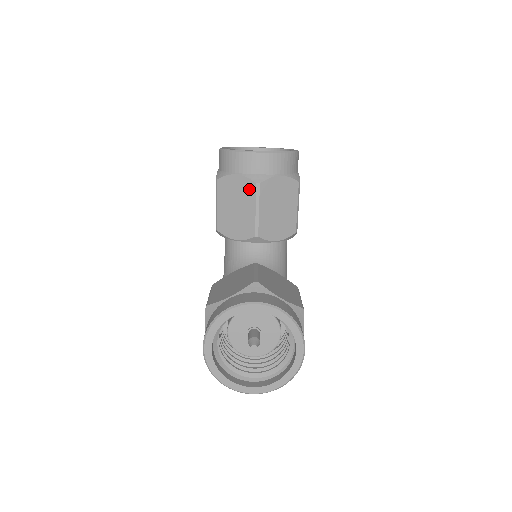
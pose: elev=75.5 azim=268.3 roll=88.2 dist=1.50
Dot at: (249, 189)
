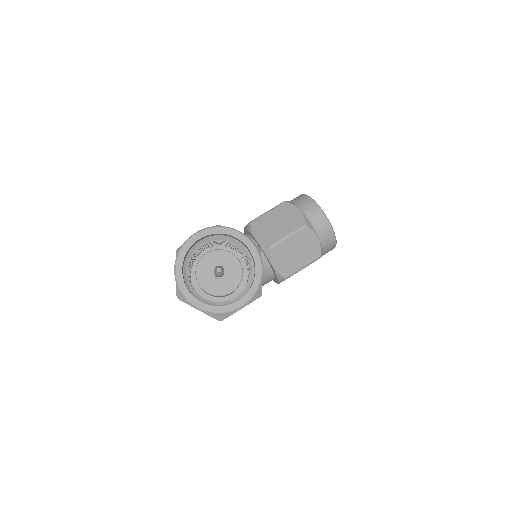
Dot at: (298, 222)
